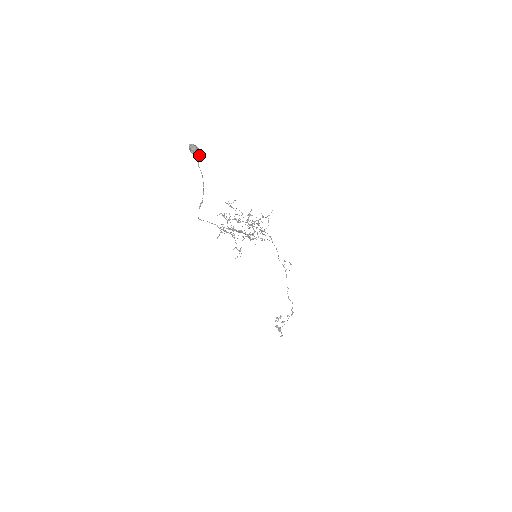
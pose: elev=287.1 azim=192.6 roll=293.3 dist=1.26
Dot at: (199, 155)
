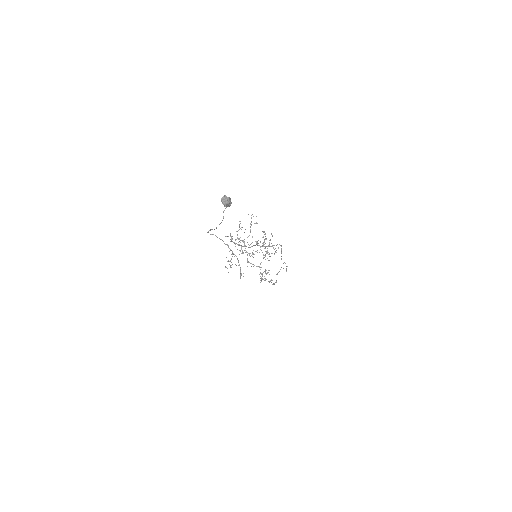
Dot at: (228, 206)
